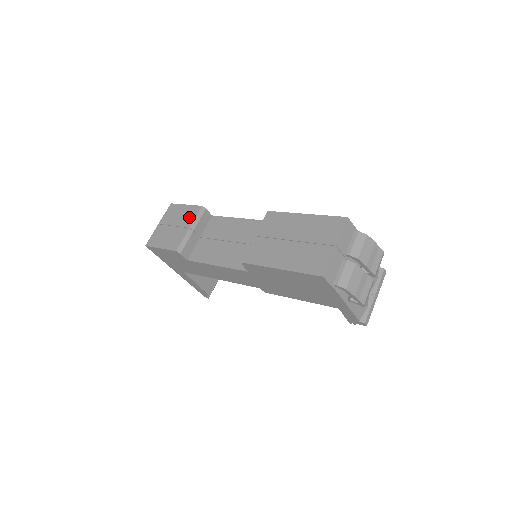
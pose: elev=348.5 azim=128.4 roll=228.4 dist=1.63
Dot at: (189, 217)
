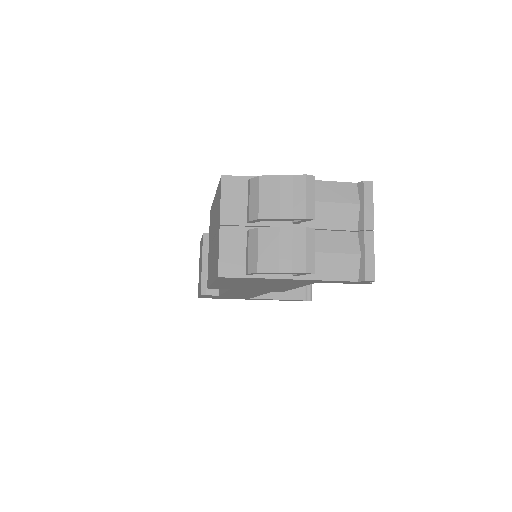
Dot at: (201, 252)
